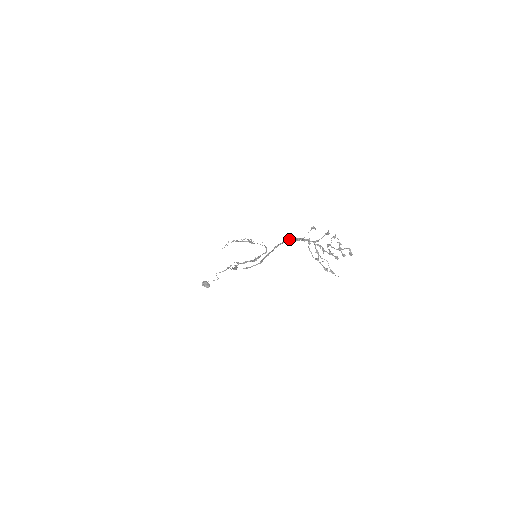
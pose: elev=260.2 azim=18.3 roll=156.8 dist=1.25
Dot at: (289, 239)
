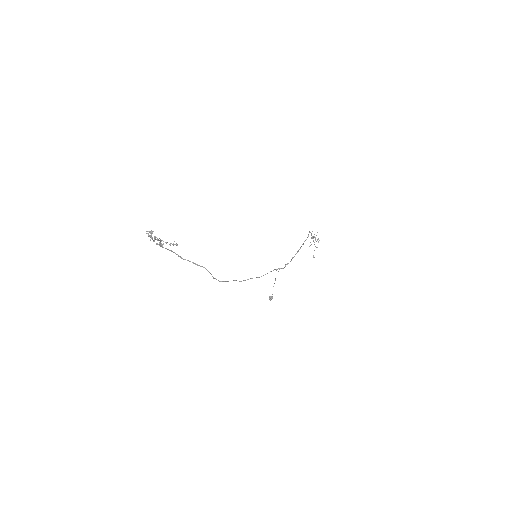
Dot at: occluded
